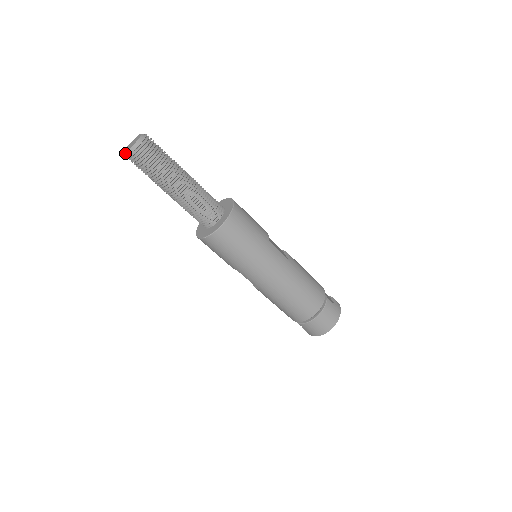
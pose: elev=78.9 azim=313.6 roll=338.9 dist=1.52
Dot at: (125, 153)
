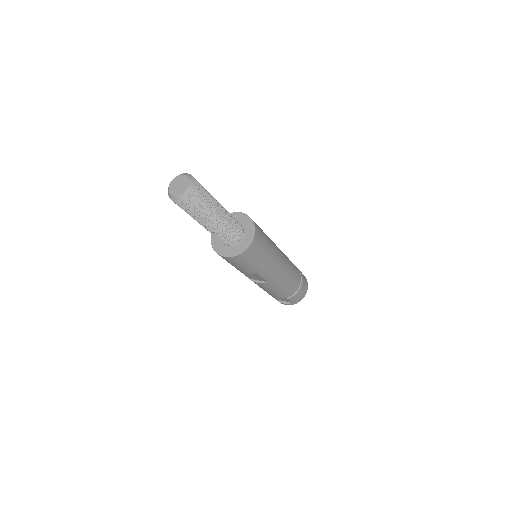
Dot at: (178, 198)
